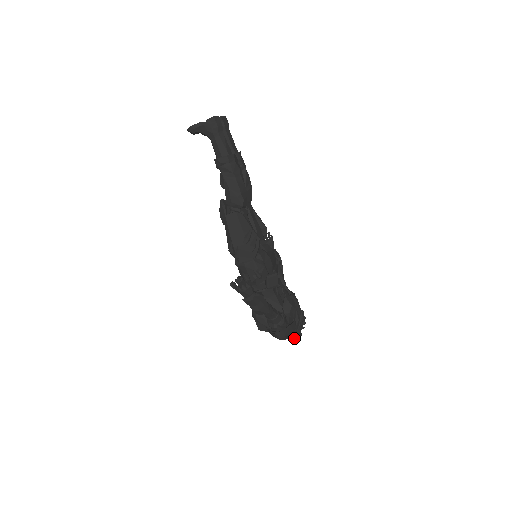
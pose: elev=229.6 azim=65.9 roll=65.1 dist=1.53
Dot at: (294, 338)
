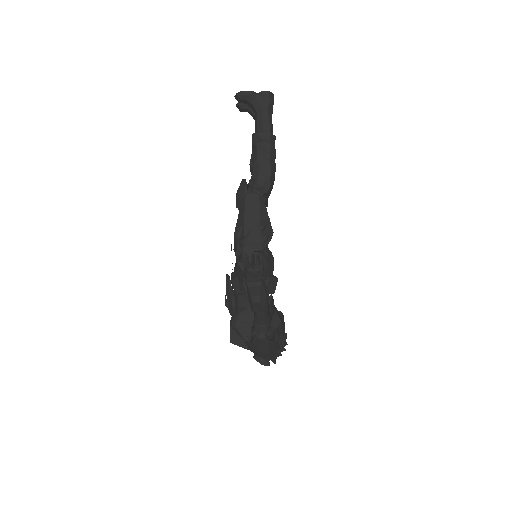
Dot at: (267, 364)
